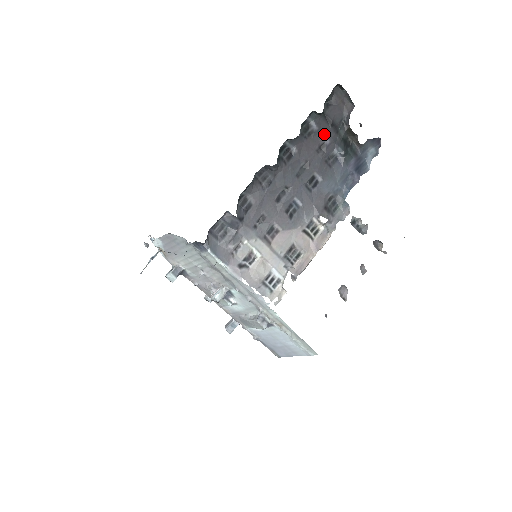
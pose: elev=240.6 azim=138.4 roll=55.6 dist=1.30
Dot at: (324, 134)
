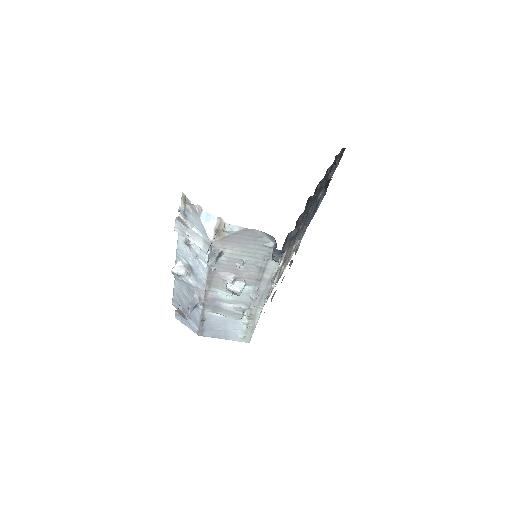
Dot at: occluded
